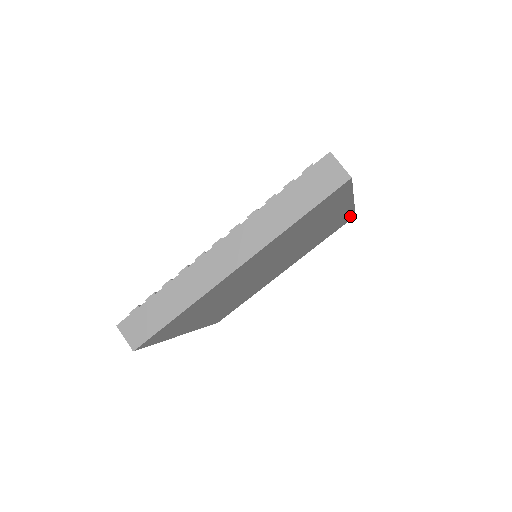
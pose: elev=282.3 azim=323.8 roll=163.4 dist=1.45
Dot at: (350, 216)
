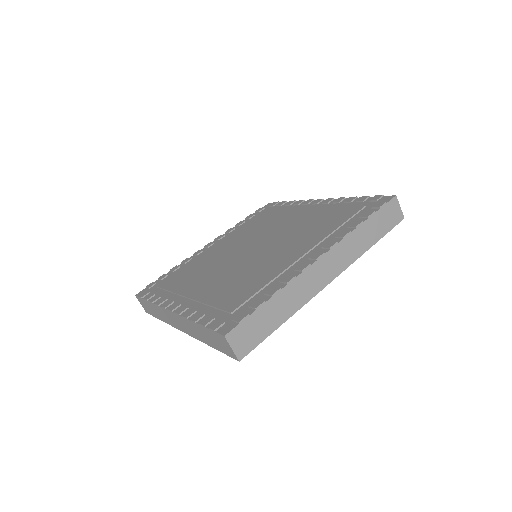
Dot at: occluded
